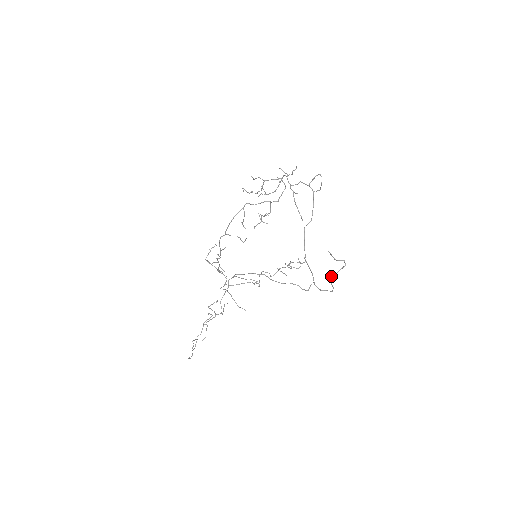
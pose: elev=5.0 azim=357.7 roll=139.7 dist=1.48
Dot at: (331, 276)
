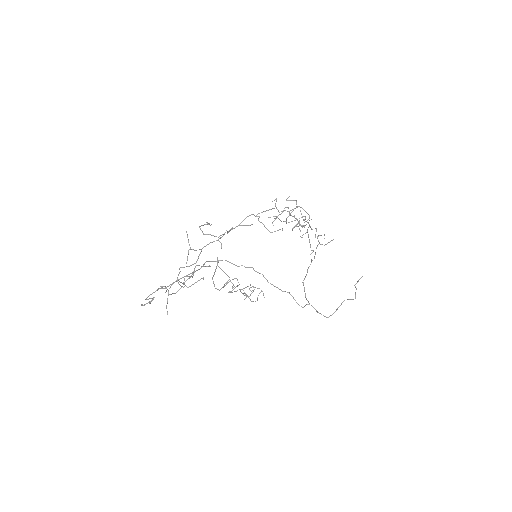
Dot at: (347, 299)
